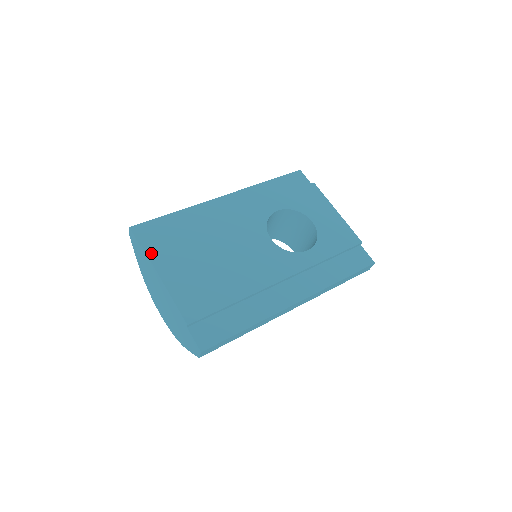
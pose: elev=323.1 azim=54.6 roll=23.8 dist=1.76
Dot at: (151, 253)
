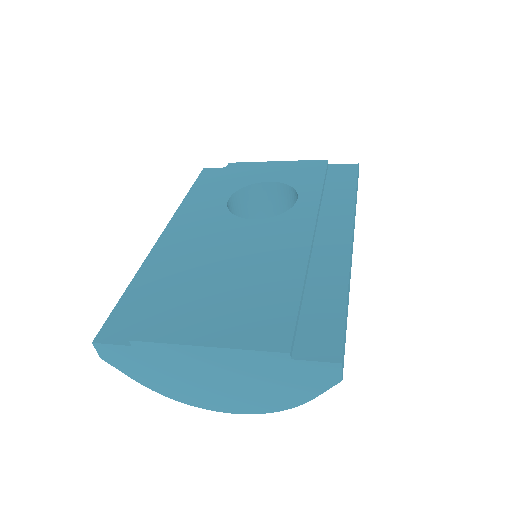
Dot at: (151, 336)
